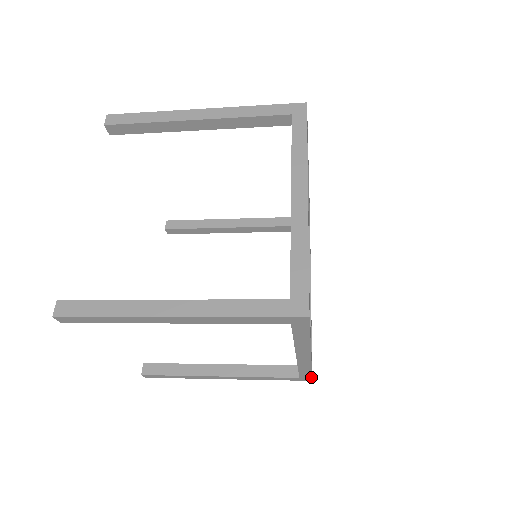
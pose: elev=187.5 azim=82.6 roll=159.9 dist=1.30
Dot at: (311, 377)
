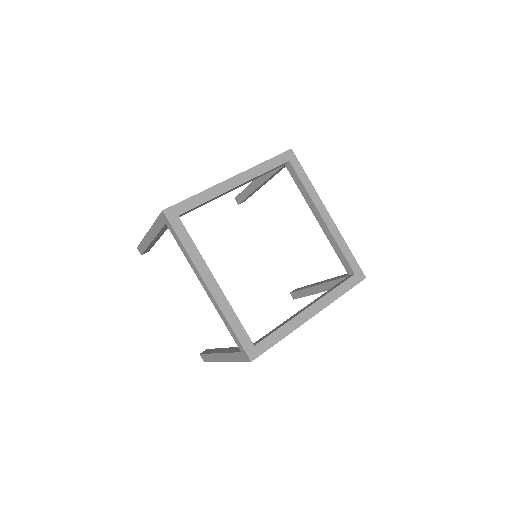
Dot at: (244, 349)
